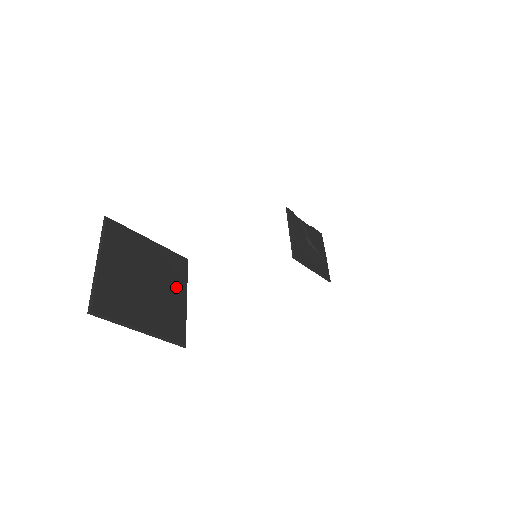
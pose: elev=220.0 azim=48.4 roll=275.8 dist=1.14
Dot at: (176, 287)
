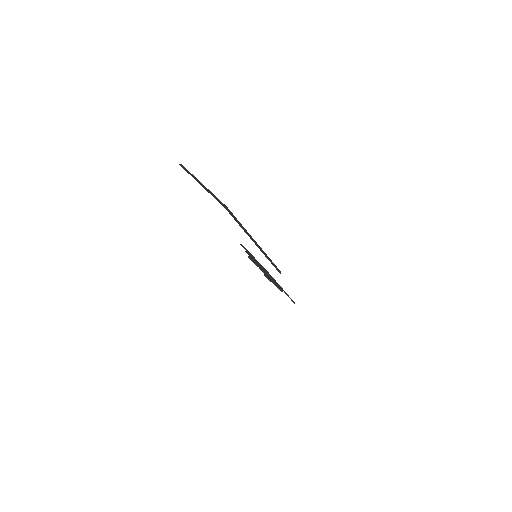
Dot at: occluded
